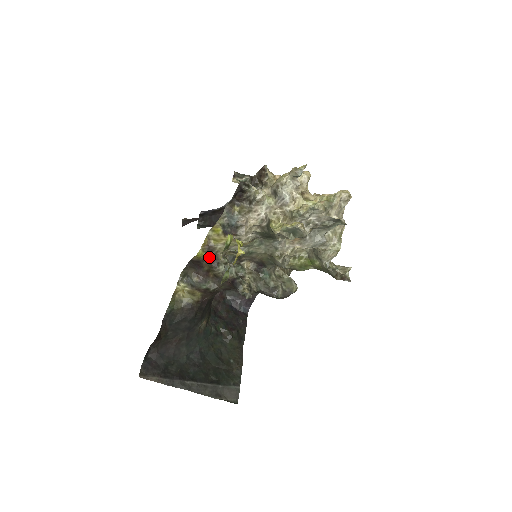
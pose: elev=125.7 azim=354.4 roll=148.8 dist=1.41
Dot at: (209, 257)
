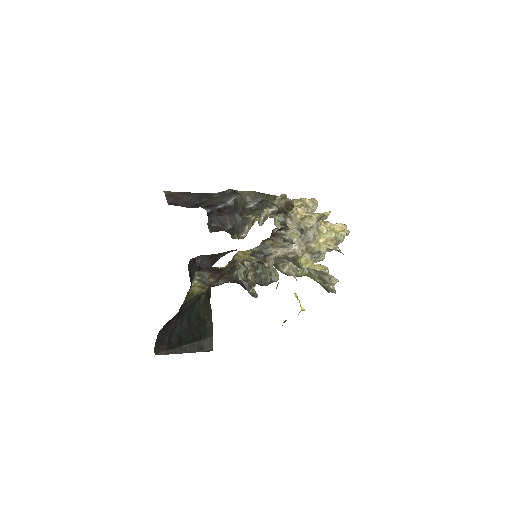
Dot at: (229, 267)
